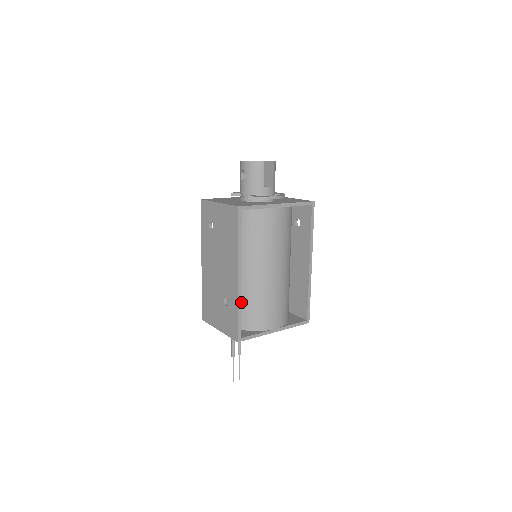
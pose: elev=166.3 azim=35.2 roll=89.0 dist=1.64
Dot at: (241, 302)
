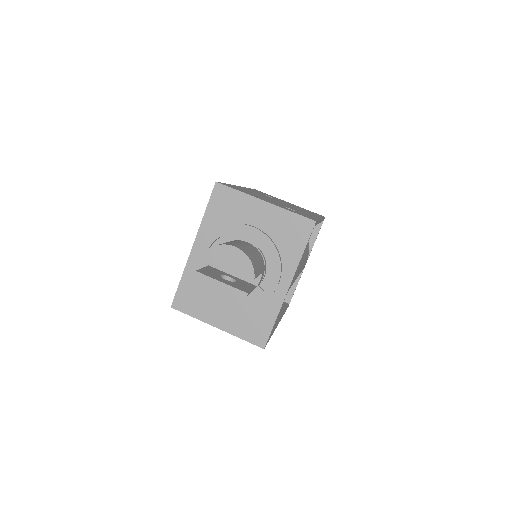
Dot at: occluded
